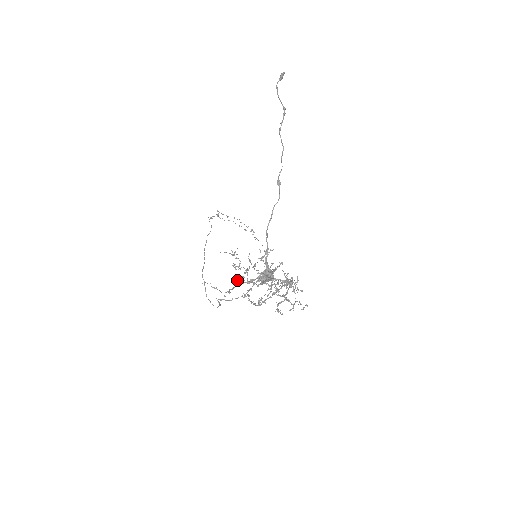
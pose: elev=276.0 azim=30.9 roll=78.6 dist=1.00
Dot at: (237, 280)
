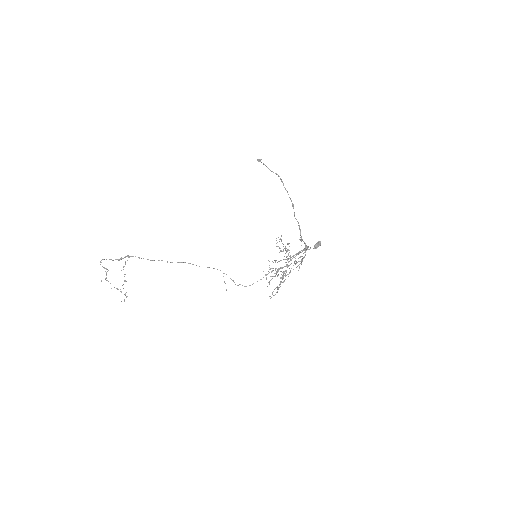
Dot at: occluded
